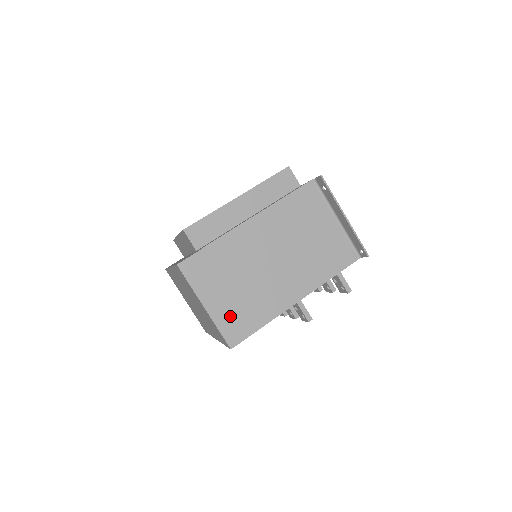
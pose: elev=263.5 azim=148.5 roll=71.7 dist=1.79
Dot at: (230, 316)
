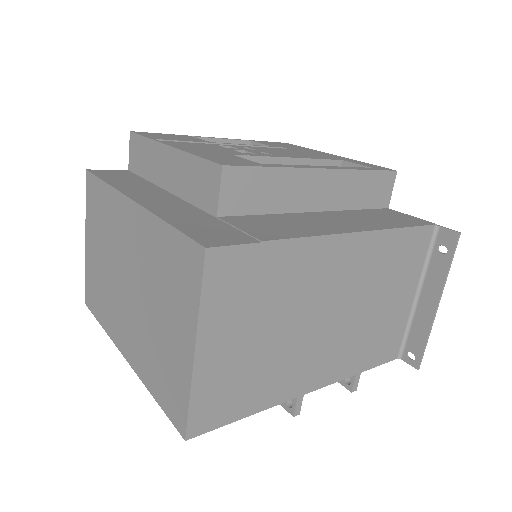
Dot at: (221, 383)
